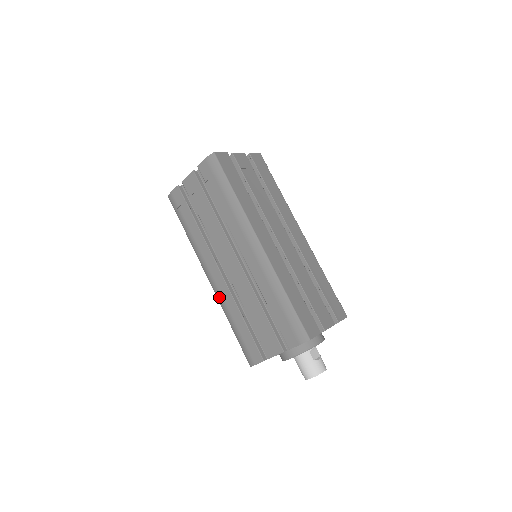
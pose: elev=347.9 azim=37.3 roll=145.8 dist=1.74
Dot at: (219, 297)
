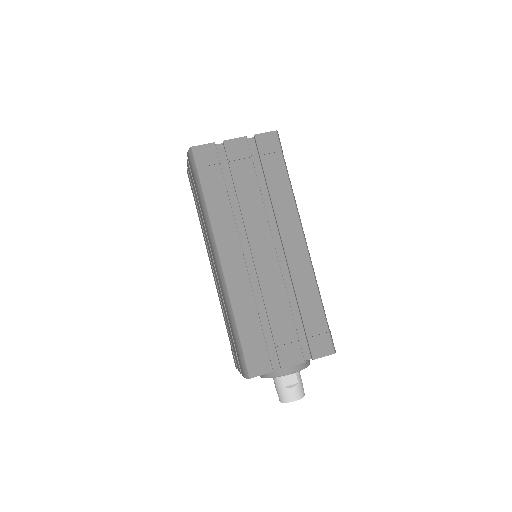
Dot at: occluded
